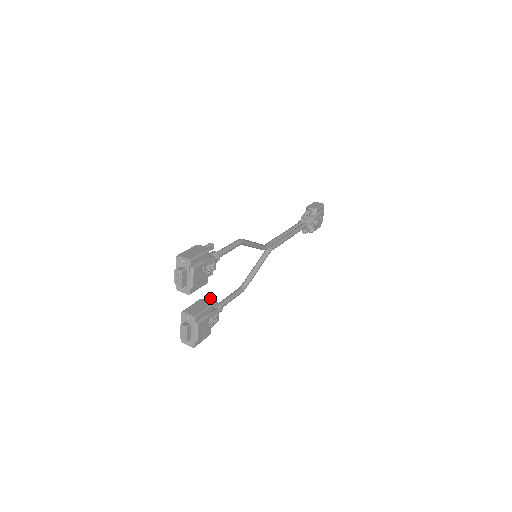
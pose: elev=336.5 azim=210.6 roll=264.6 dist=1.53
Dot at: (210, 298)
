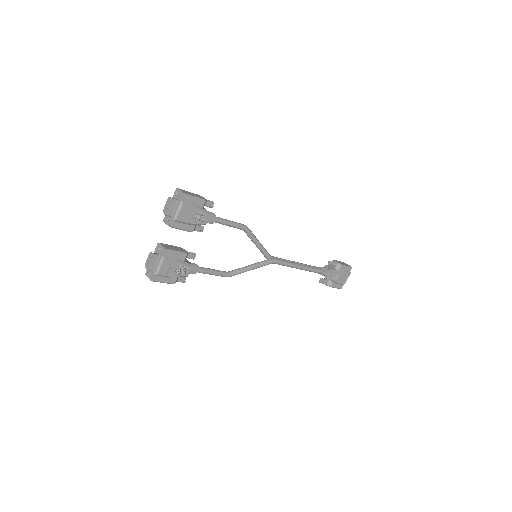
Dot at: occluded
